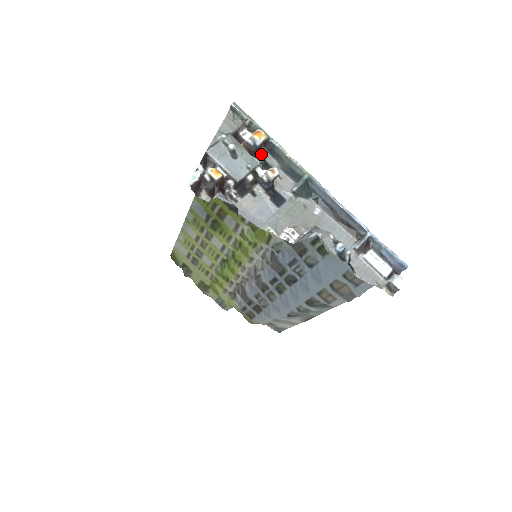
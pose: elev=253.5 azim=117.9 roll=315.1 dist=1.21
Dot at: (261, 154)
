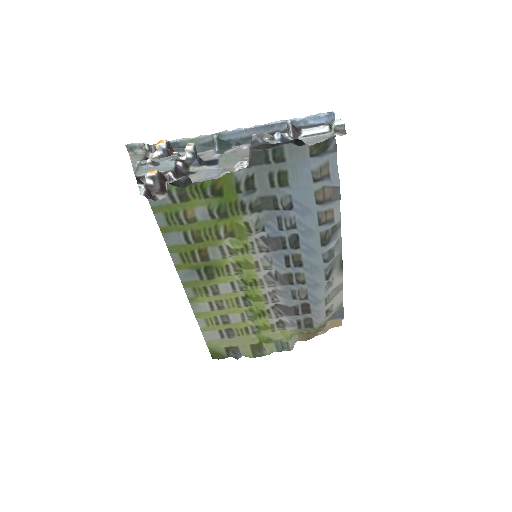
Dot at: (173, 152)
